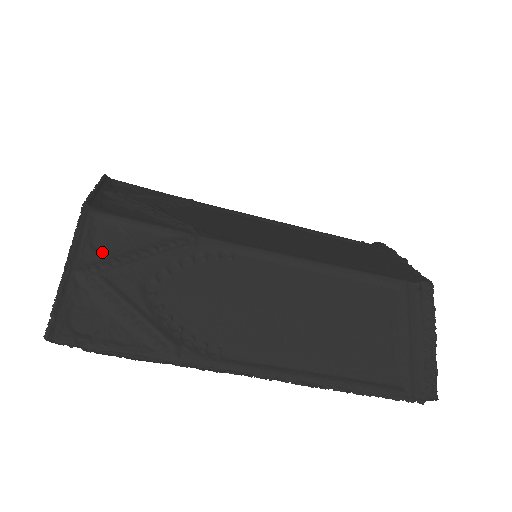
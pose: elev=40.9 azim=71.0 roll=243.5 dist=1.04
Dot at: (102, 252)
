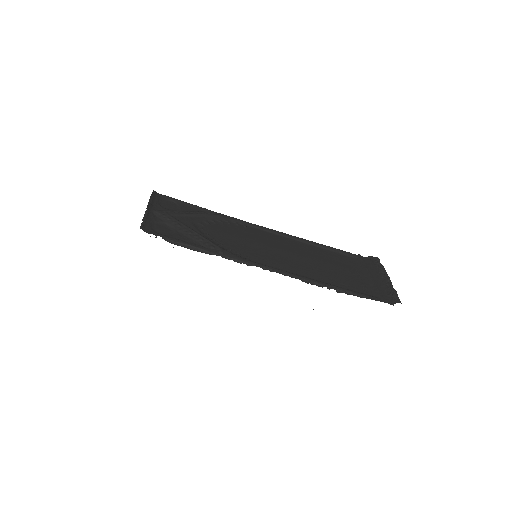
Dot at: (167, 209)
